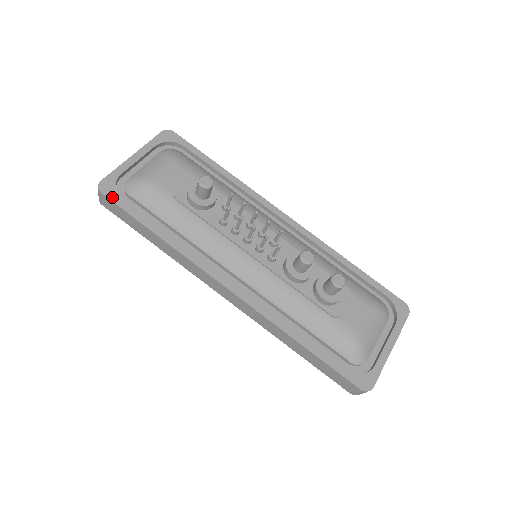
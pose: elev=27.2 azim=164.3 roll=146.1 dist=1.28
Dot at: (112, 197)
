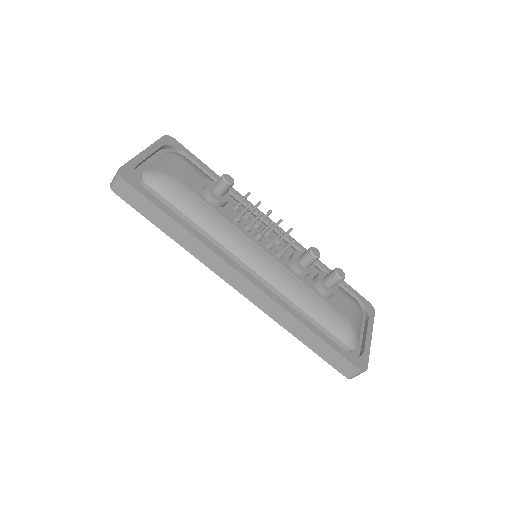
Dot at: (133, 184)
